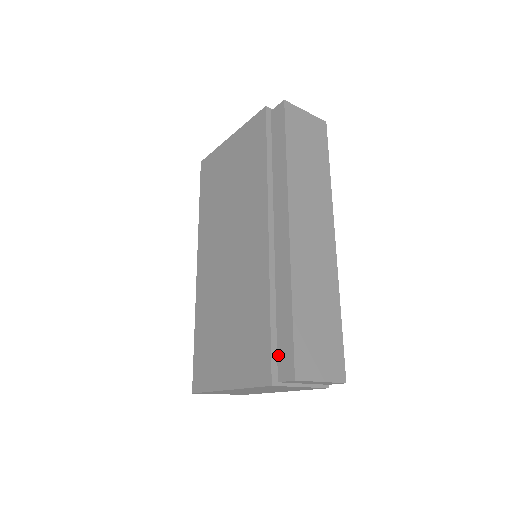
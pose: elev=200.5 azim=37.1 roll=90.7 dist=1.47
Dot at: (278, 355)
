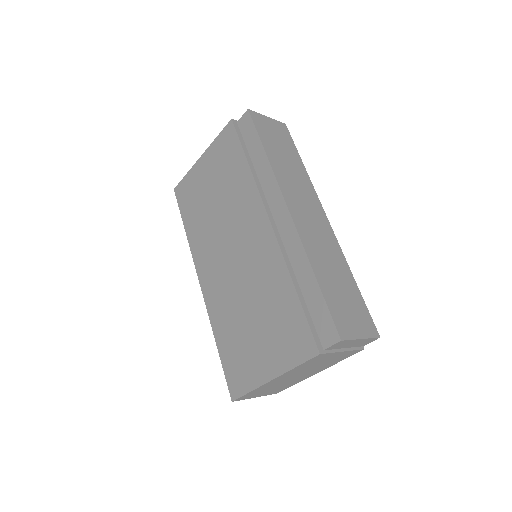
Dot at: (316, 326)
